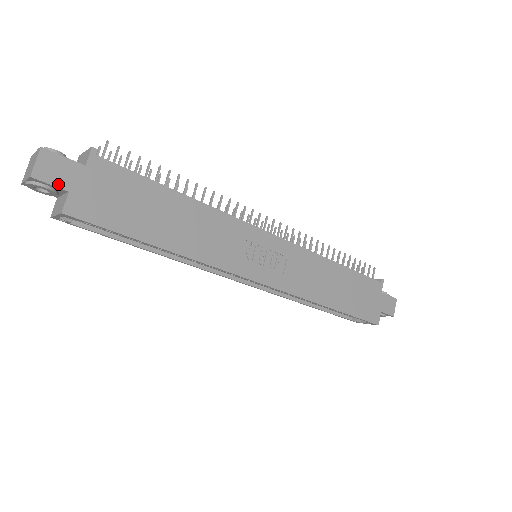
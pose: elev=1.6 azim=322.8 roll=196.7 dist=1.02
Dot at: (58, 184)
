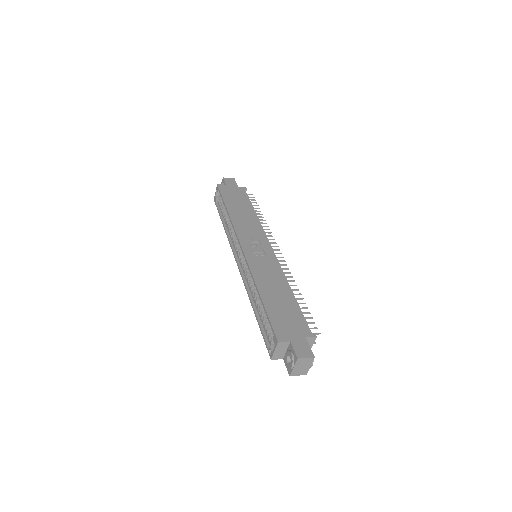
Dot at: (226, 182)
